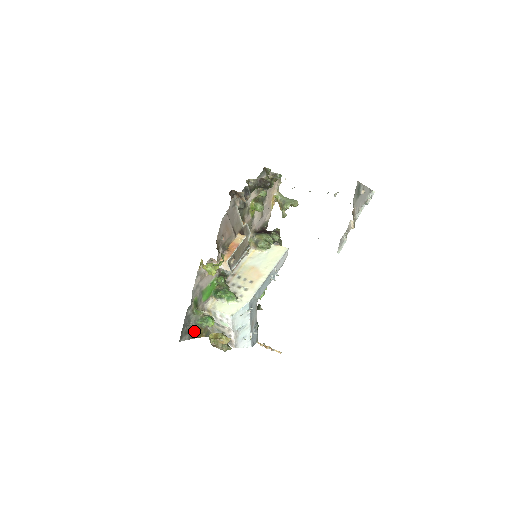
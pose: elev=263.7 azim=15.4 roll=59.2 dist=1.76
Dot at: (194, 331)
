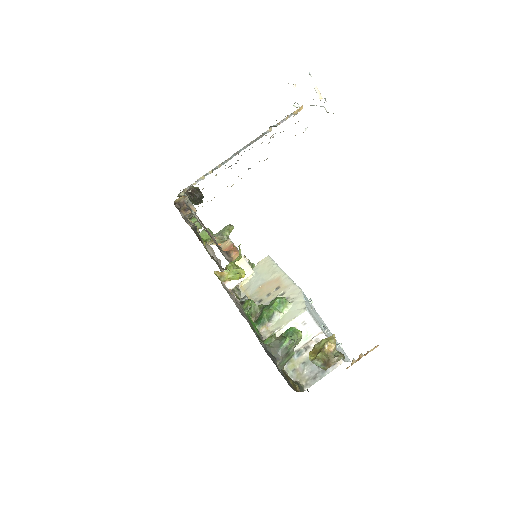
Dot at: occluded
